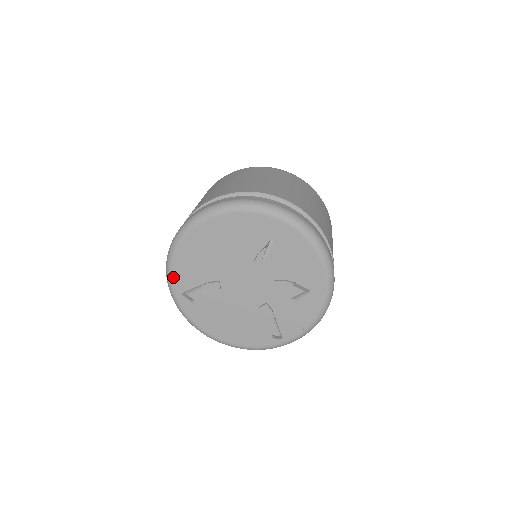
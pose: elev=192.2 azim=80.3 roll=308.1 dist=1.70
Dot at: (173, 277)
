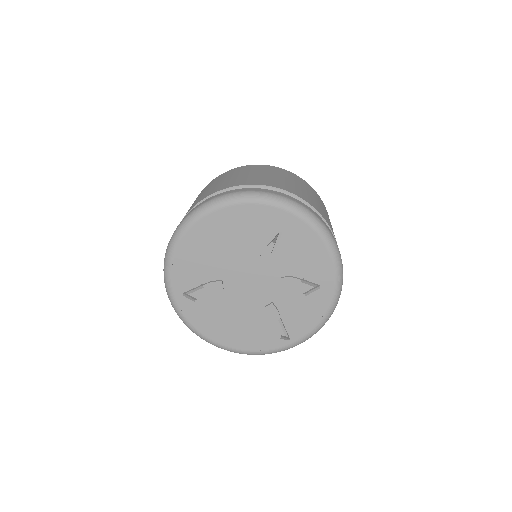
Dot at: (171, 277)
